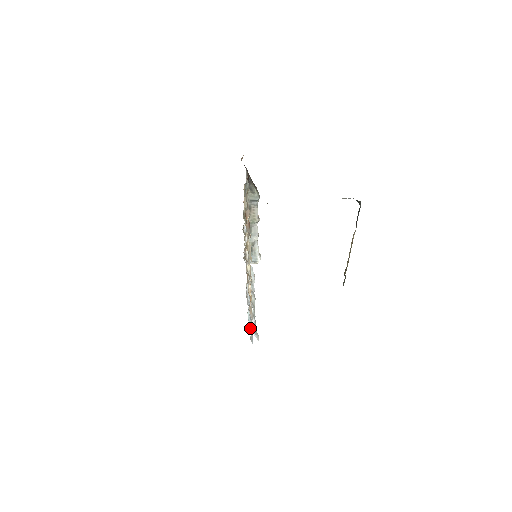
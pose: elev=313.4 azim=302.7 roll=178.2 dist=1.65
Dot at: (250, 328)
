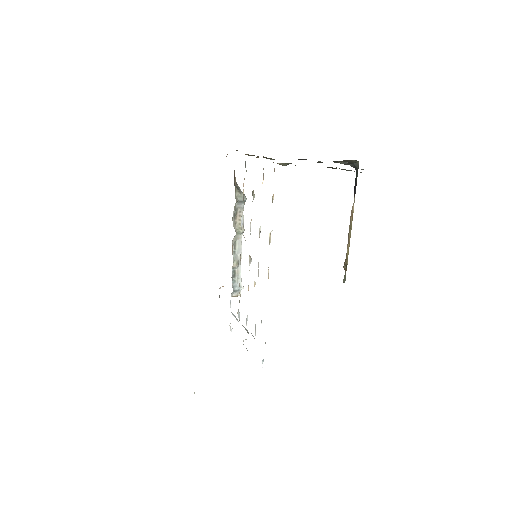
Dot at: occluded
